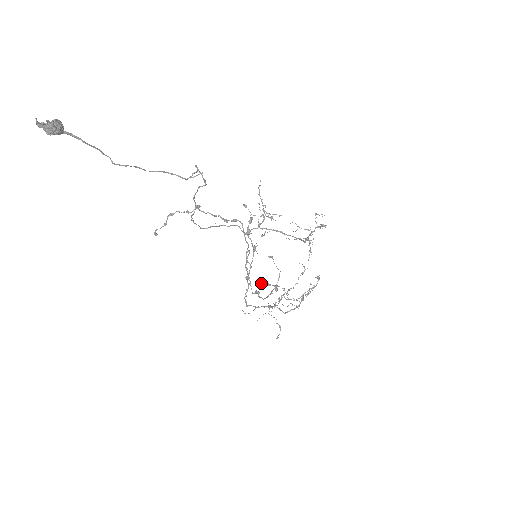
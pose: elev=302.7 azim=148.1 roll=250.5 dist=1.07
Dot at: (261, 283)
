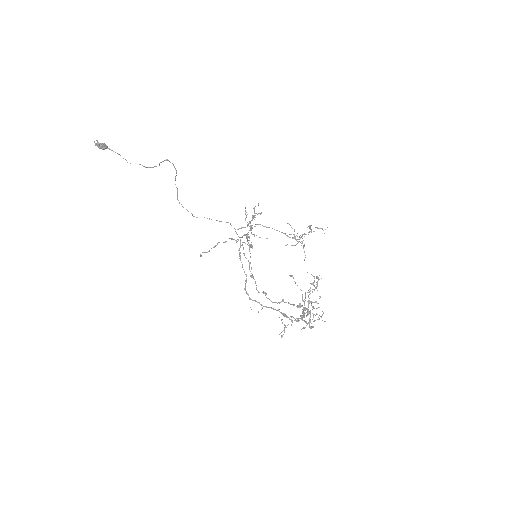
Dot at: occluded
